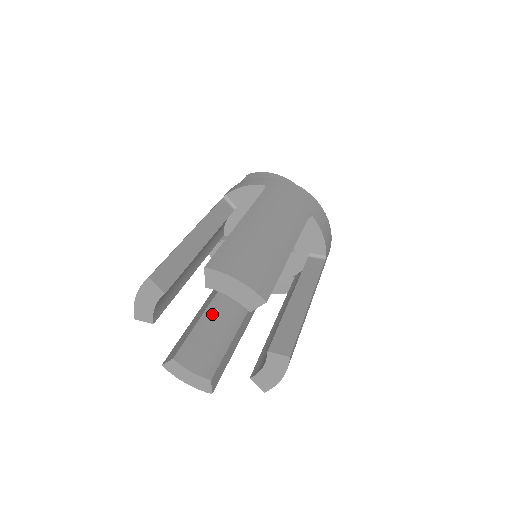
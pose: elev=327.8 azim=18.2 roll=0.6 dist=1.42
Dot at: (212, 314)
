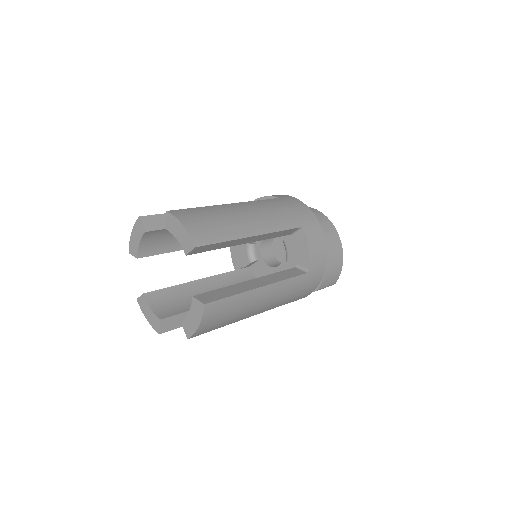
Dot at: (199, 286)
